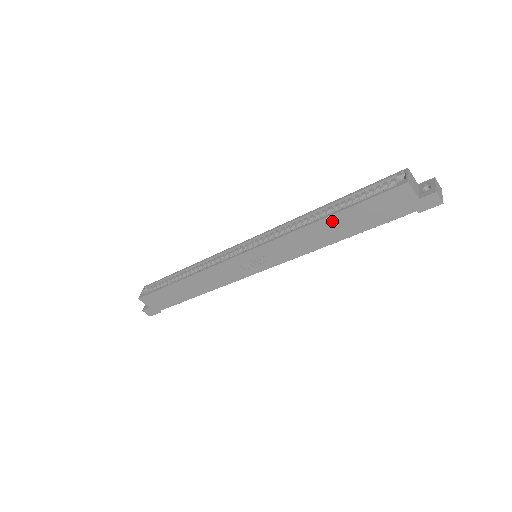
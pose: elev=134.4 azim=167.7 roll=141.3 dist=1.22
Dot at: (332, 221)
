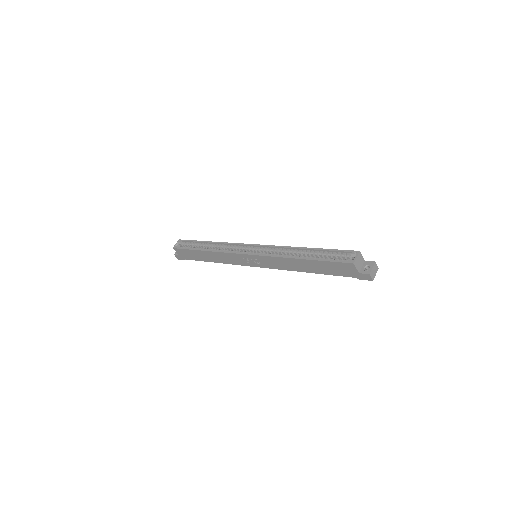
Dot at: (305, 262)
